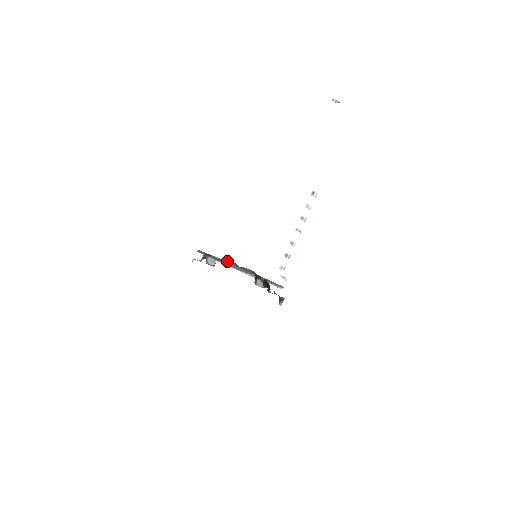
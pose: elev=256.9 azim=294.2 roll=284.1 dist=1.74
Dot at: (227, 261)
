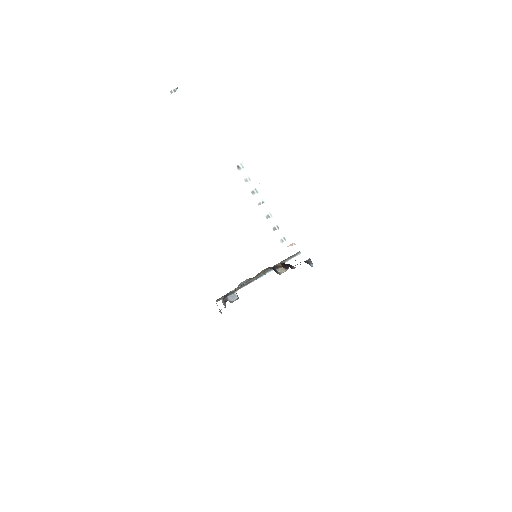
Dot at: (242, 284)
